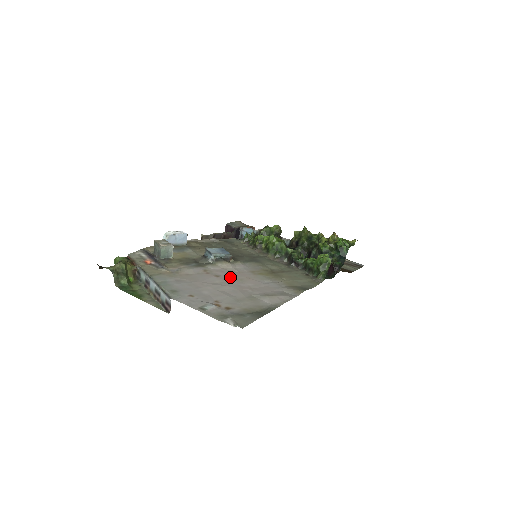
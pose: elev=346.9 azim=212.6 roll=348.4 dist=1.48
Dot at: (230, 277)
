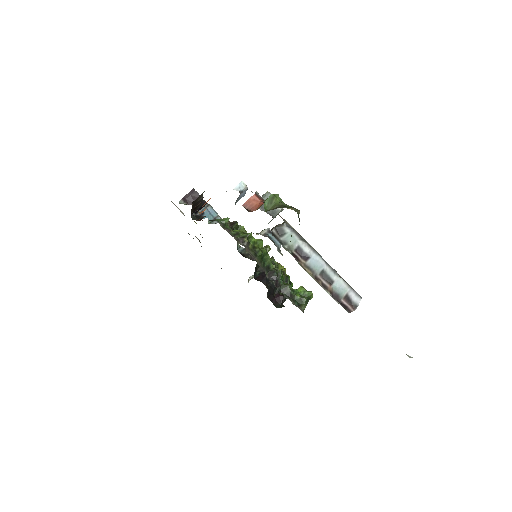
Dot at: occluded
